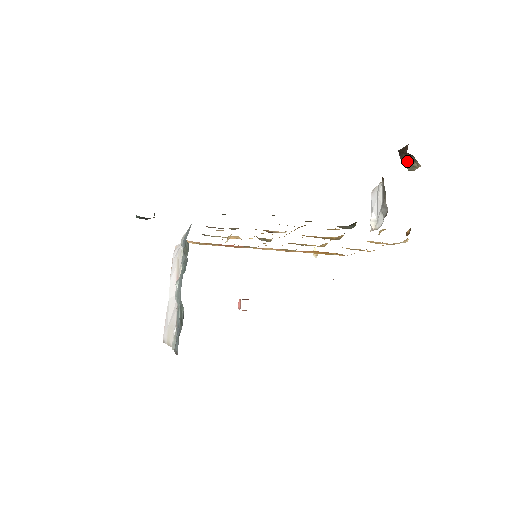
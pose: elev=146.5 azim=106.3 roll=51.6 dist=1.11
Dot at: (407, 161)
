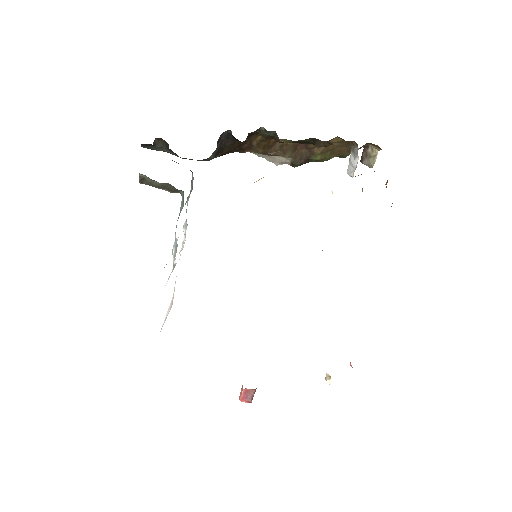
Dot at: (368, 156)
